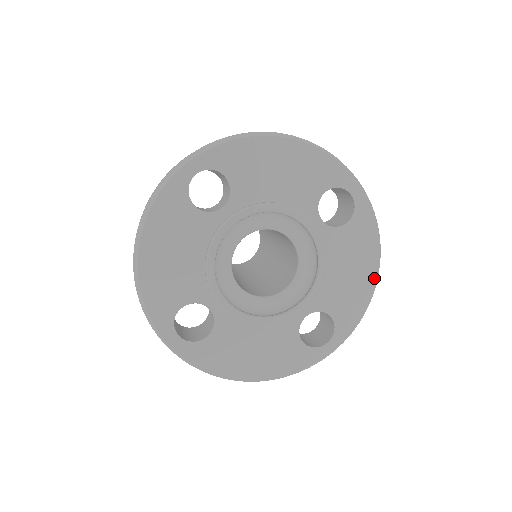
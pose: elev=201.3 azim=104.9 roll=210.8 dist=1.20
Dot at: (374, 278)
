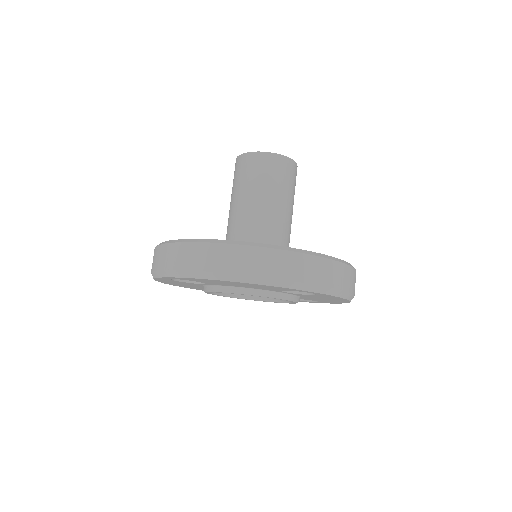
Dot at: occluded
